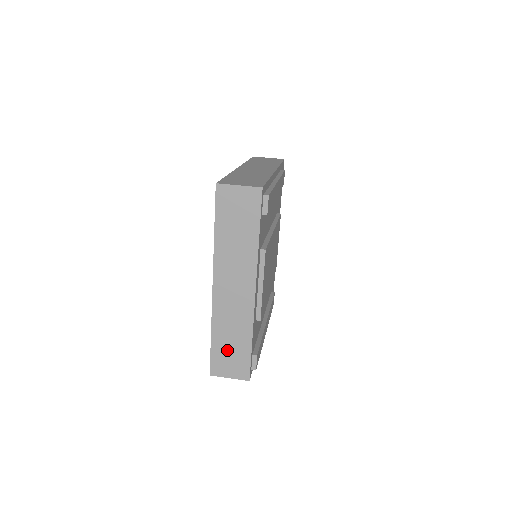
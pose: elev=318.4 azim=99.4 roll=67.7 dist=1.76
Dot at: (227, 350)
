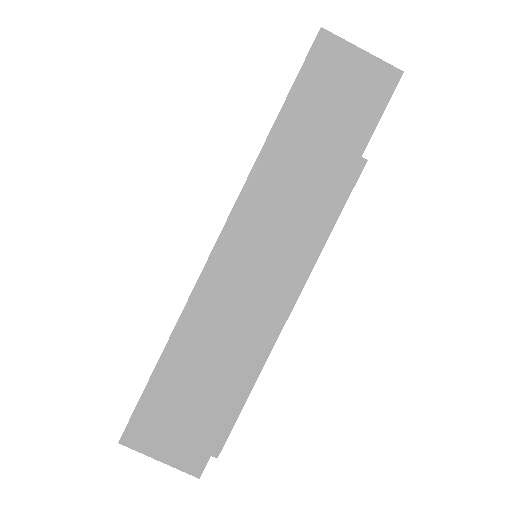
Dot at: occluded
